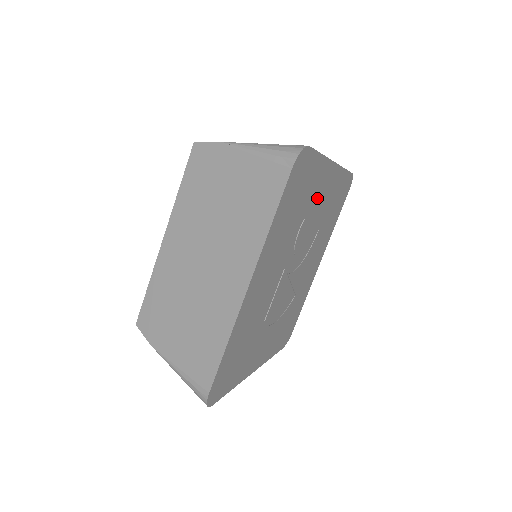
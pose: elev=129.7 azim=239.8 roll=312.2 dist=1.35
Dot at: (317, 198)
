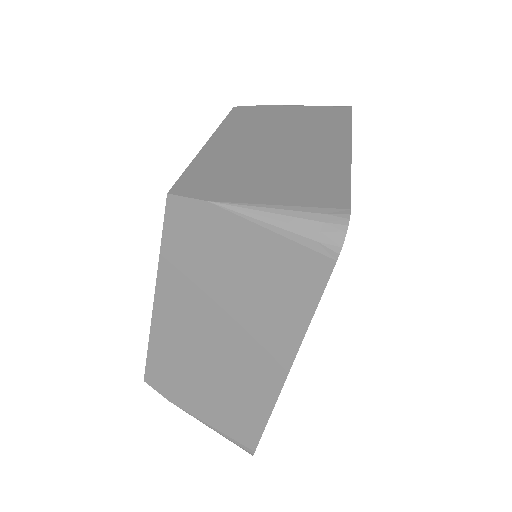
Dot at: occluded
